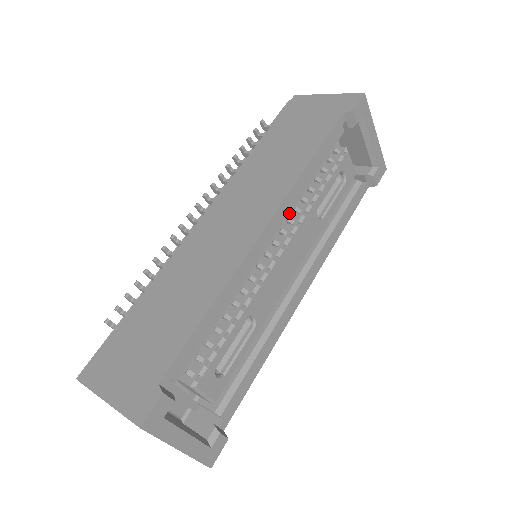
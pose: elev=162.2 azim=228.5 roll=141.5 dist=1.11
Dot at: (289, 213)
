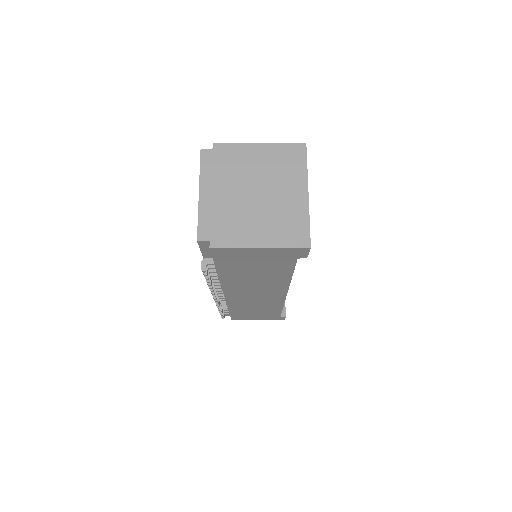
Dot at: occluded
